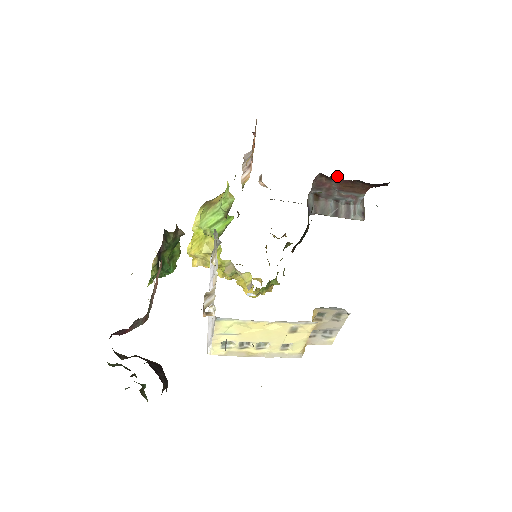
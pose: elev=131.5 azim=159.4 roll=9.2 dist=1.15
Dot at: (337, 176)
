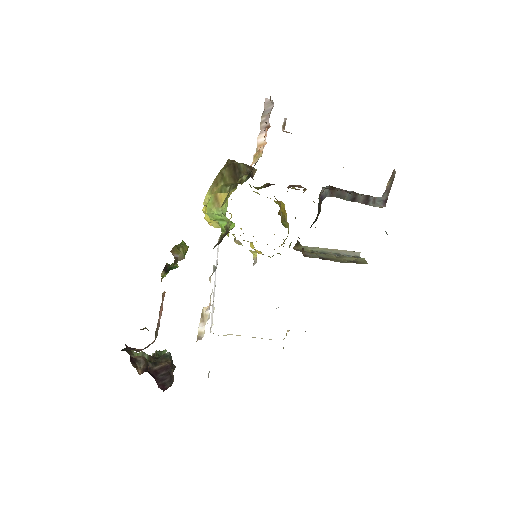
Dot at: (350, 193)
